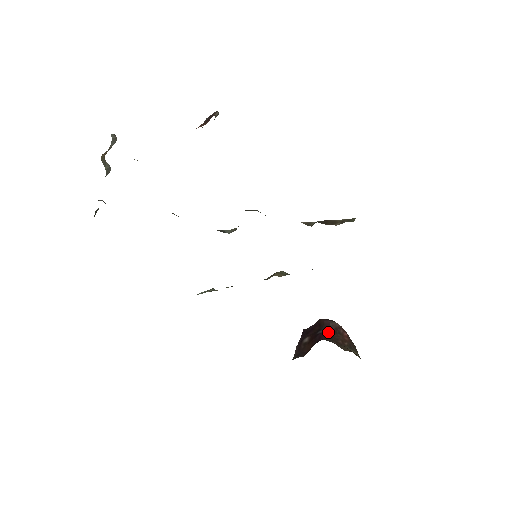
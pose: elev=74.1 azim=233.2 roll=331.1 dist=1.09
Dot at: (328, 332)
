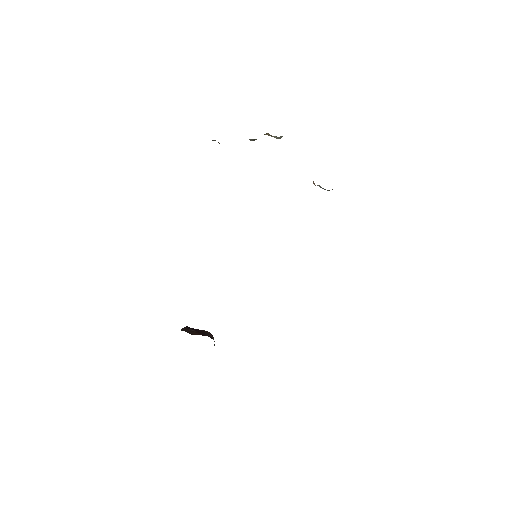
Dot at: occluded
